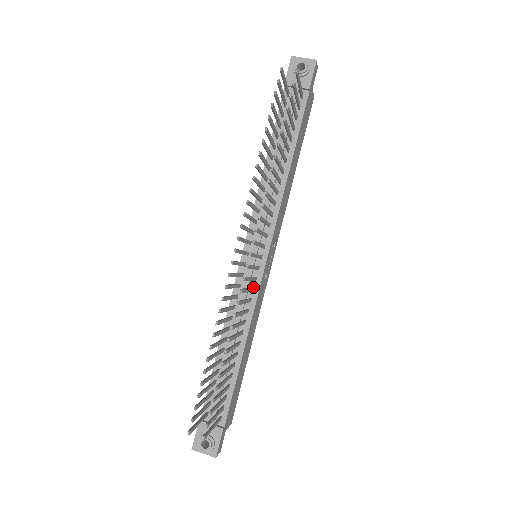
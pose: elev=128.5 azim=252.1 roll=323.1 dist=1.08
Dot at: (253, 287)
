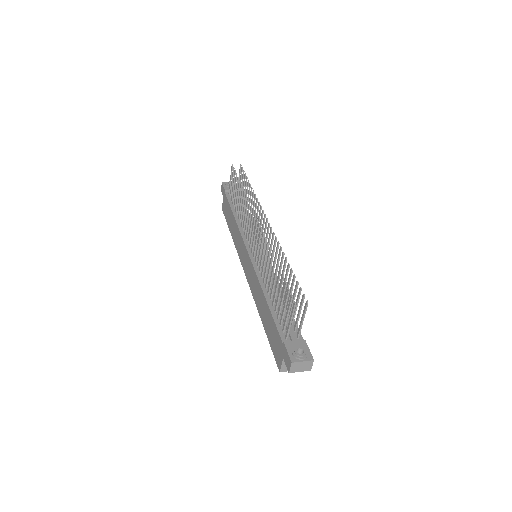
Dot at: occluded
